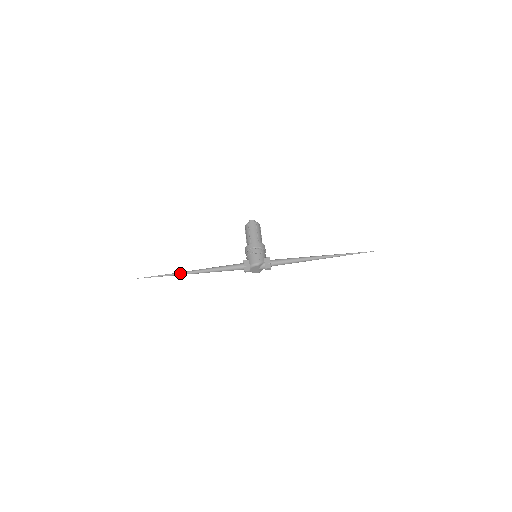
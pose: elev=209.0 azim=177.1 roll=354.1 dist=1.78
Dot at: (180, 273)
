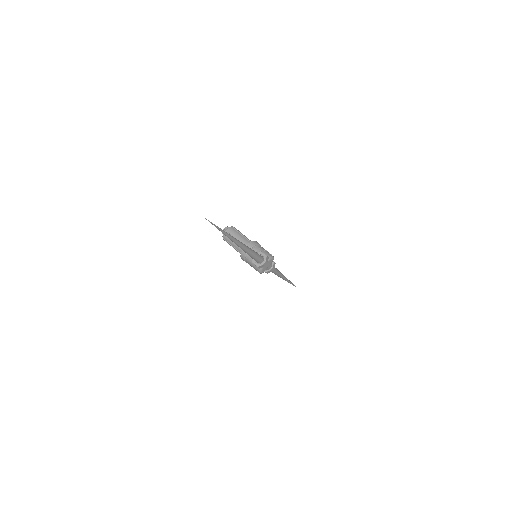
Dot at: (232, 236)
